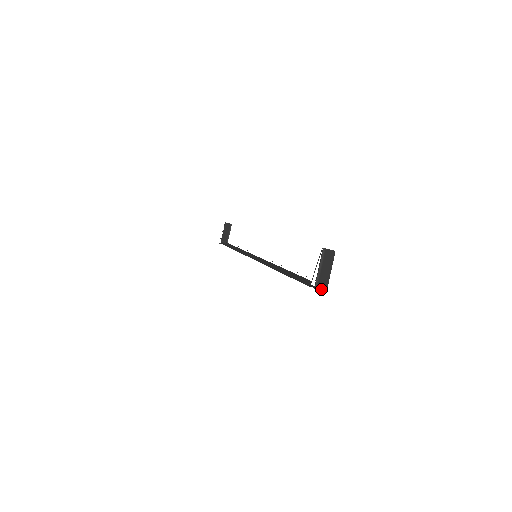
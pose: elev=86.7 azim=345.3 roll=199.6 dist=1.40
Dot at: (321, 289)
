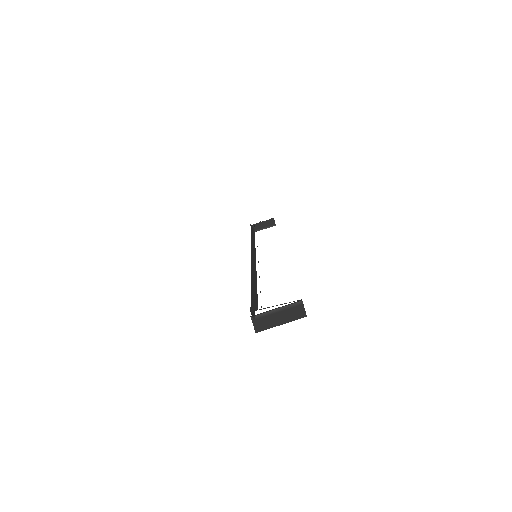
Dot at: (255, 325)
